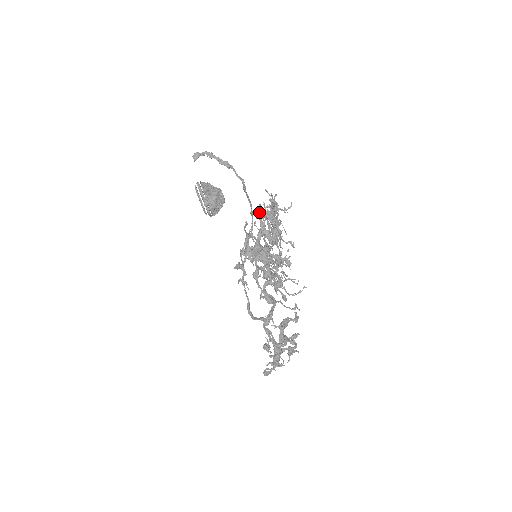
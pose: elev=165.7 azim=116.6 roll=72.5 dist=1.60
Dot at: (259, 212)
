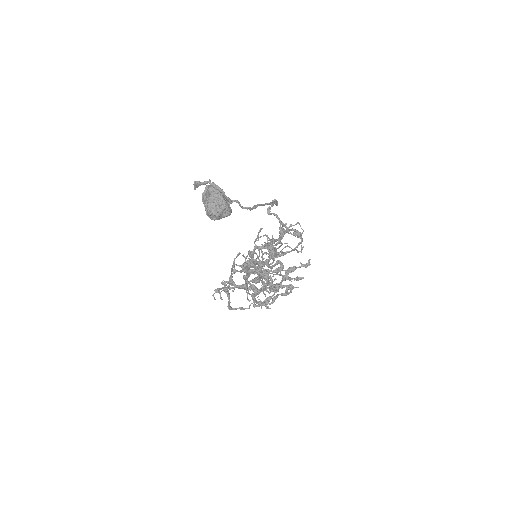
Dot at: (251, 253)
